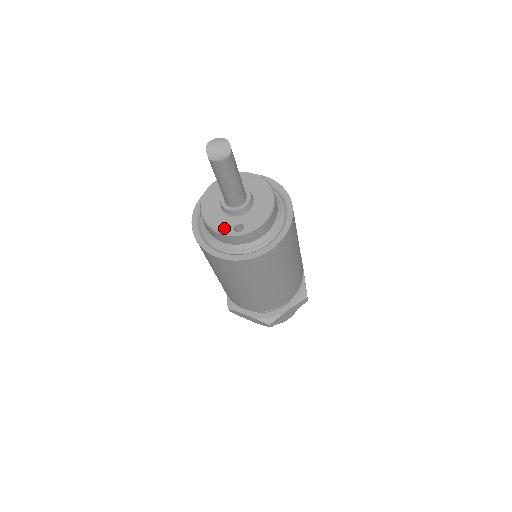
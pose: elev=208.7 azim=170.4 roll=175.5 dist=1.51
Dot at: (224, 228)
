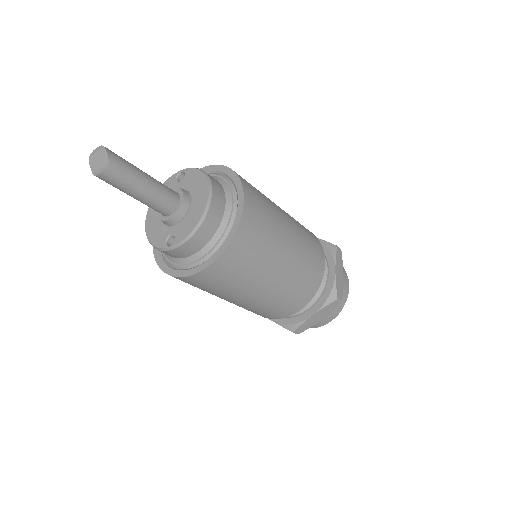
Dot at: (158, 242)
